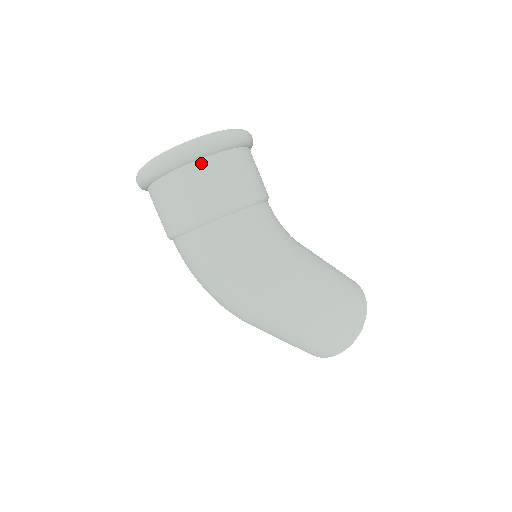
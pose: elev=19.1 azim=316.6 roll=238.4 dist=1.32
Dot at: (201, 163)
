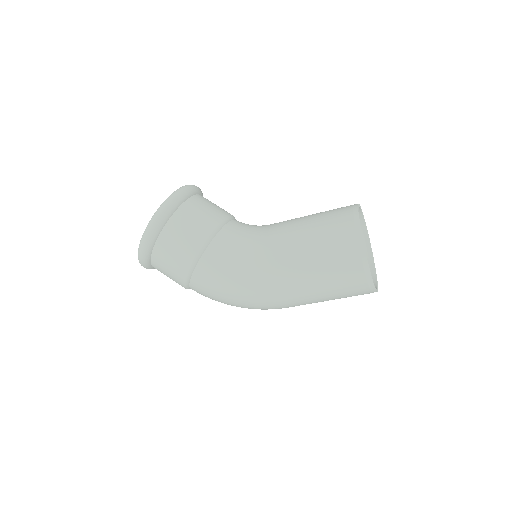
Dot at: (153, 263)
